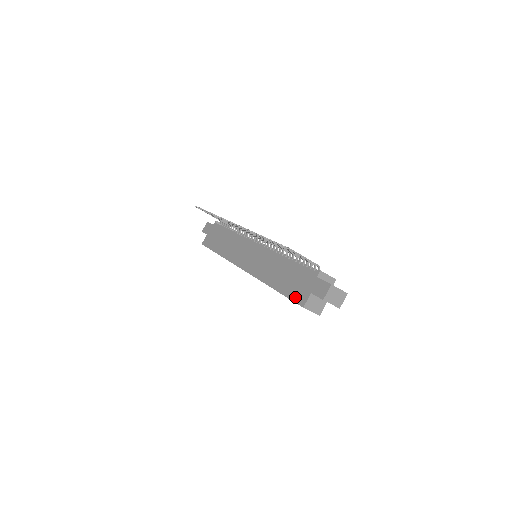
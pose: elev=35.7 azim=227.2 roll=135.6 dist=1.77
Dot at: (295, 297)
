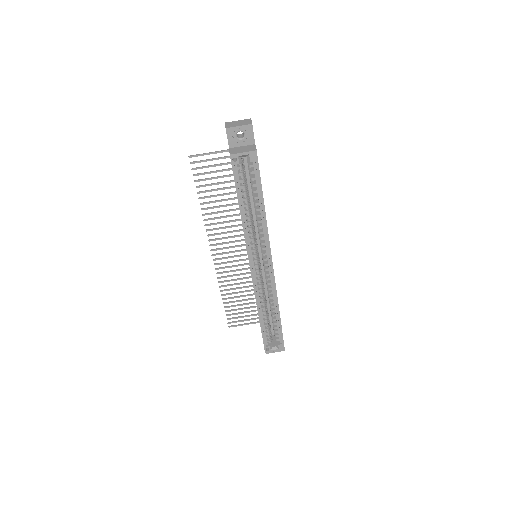
Dot at: occluded
